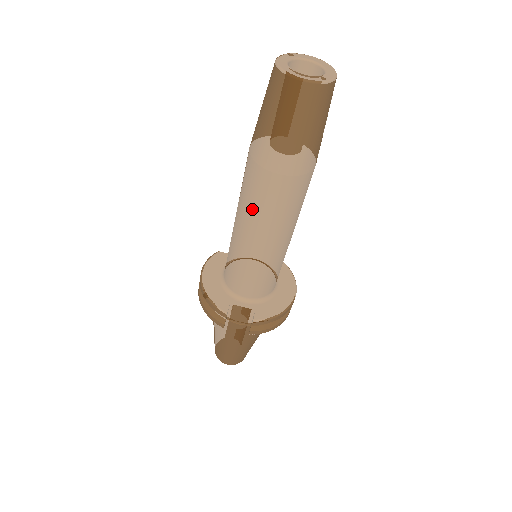
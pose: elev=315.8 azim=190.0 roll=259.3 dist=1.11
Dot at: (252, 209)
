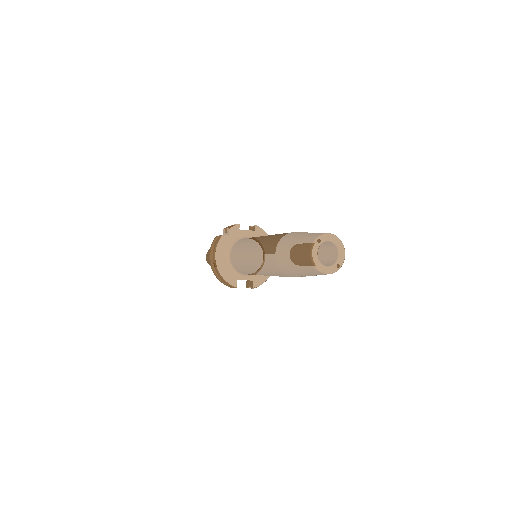
Dot at: (270, 273)
